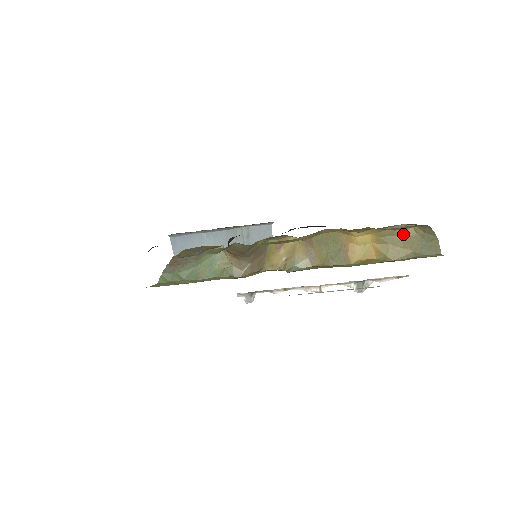
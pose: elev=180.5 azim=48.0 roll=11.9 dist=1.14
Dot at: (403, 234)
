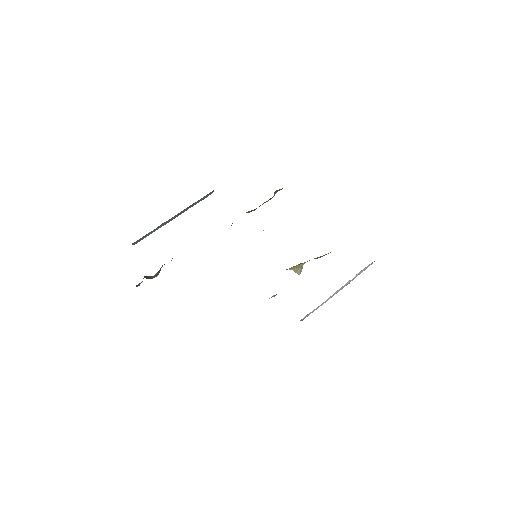
Dot at: occluded
